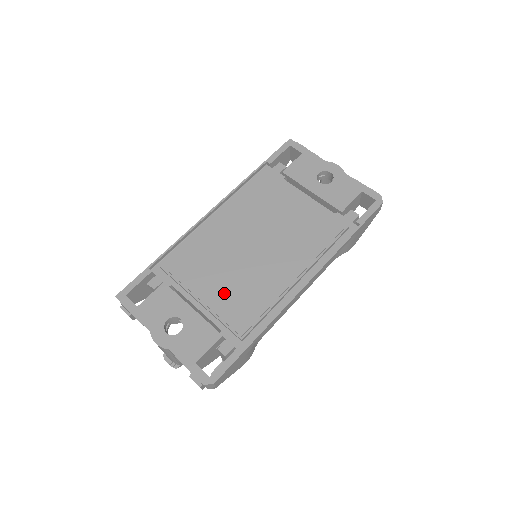
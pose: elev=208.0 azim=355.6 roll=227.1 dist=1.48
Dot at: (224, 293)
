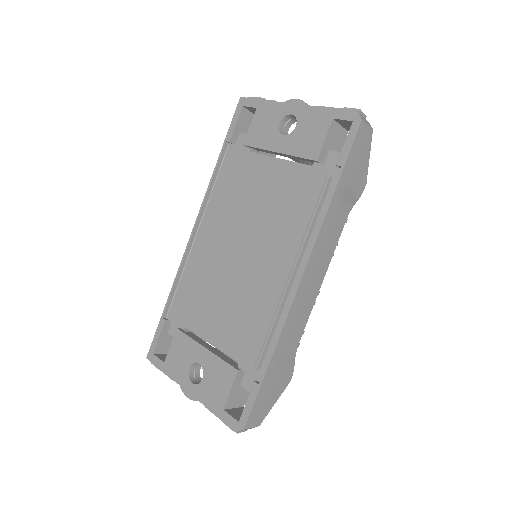
Dot at: (227, 321)
